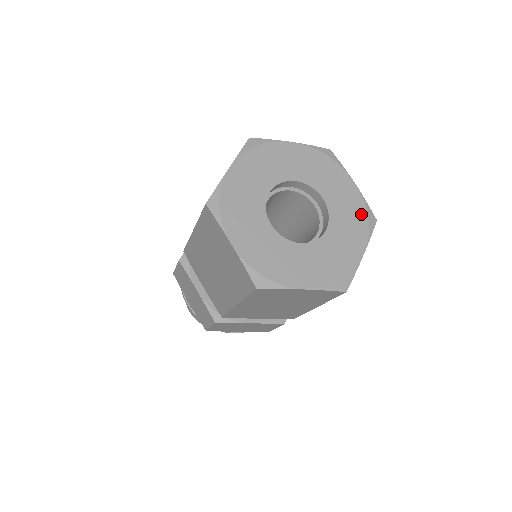
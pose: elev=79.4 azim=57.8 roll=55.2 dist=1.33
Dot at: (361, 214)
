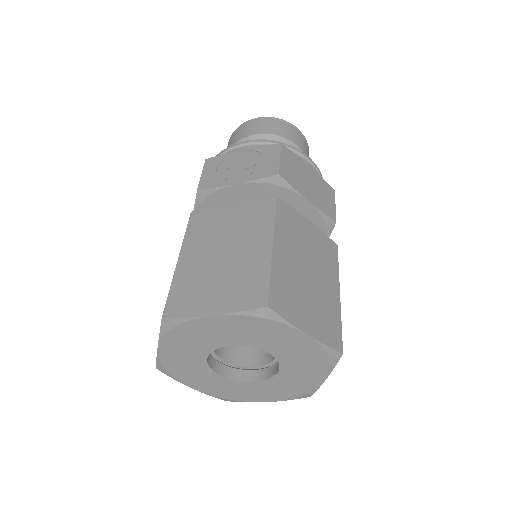
Dot at: (299, 392)
